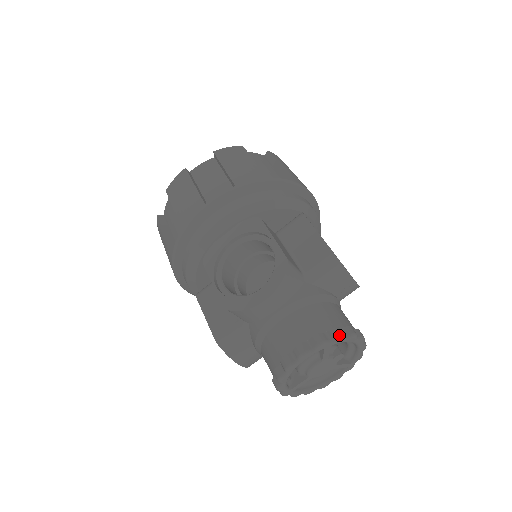
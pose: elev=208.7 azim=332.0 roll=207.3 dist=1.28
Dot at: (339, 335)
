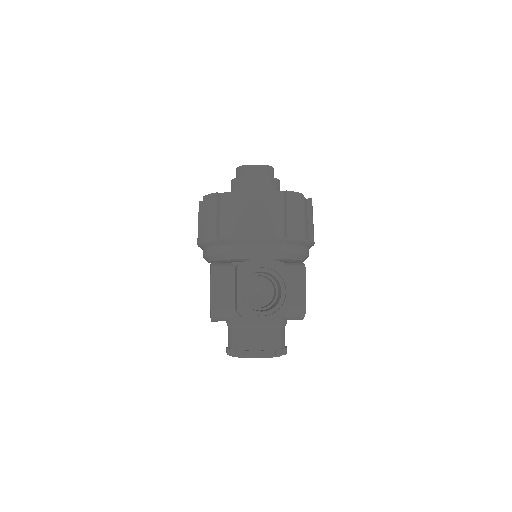
Dot at: (237, 356)
